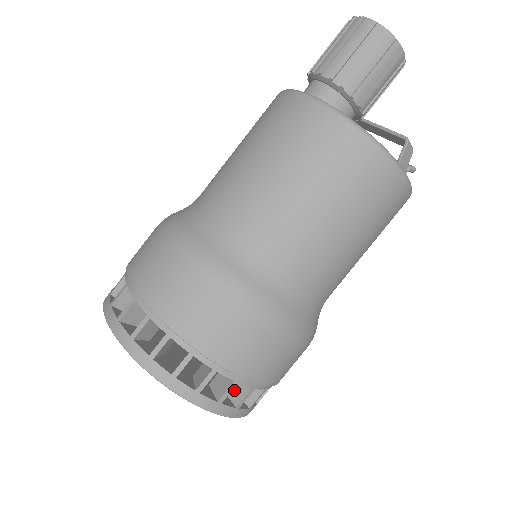
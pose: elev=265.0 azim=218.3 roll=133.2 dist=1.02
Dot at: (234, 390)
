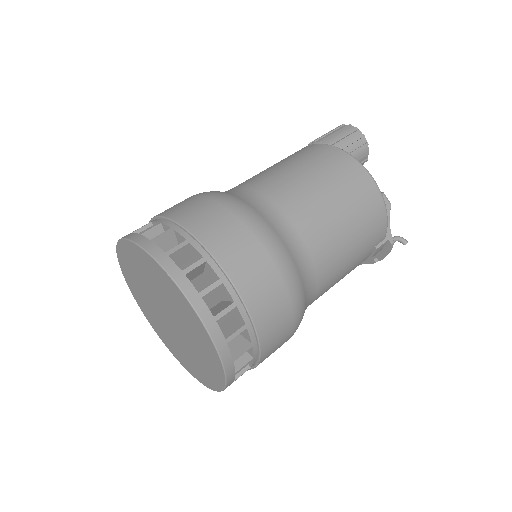
Dot at: occluded
